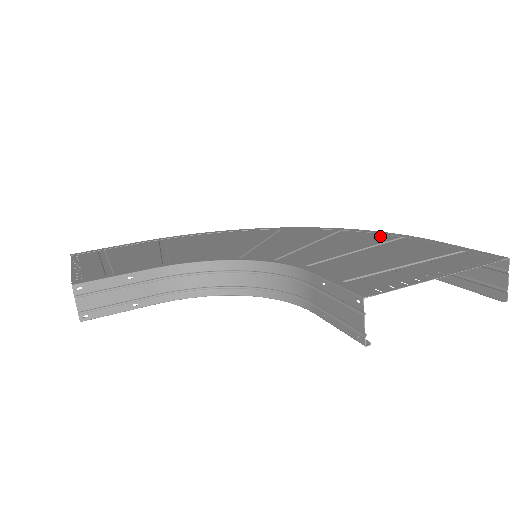
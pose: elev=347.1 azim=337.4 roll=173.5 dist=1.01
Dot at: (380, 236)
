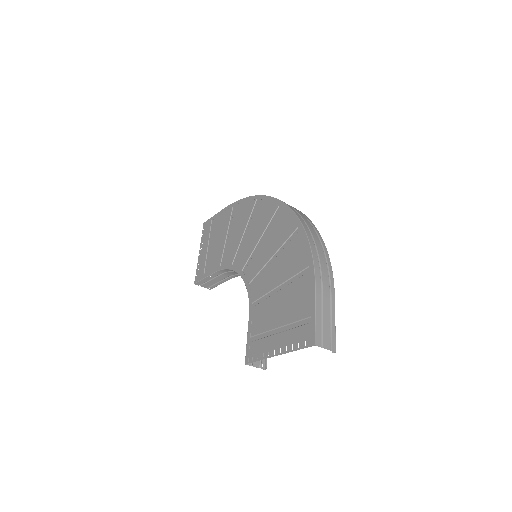
Dot at: (303, 257)
